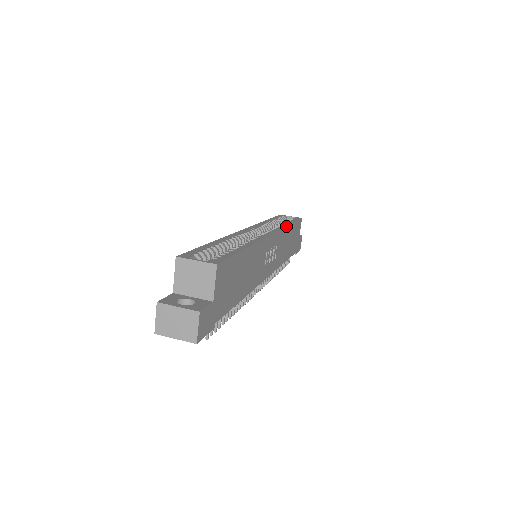
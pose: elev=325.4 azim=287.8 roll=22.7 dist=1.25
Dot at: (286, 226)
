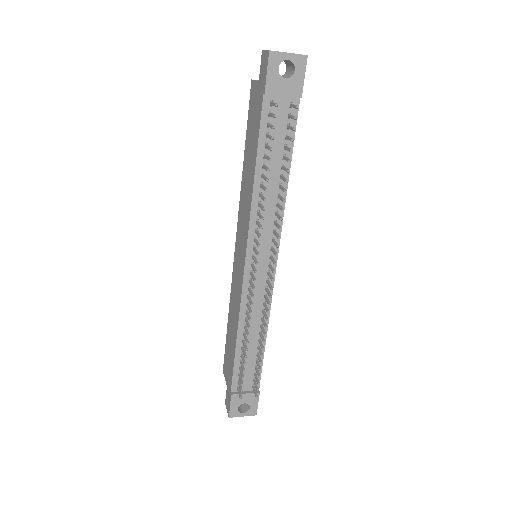
Dot at: occluded
